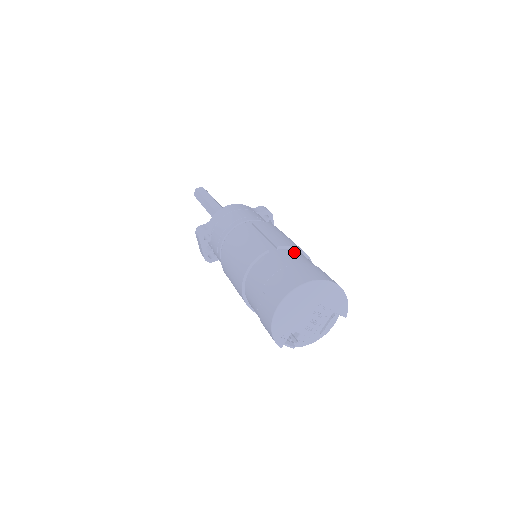
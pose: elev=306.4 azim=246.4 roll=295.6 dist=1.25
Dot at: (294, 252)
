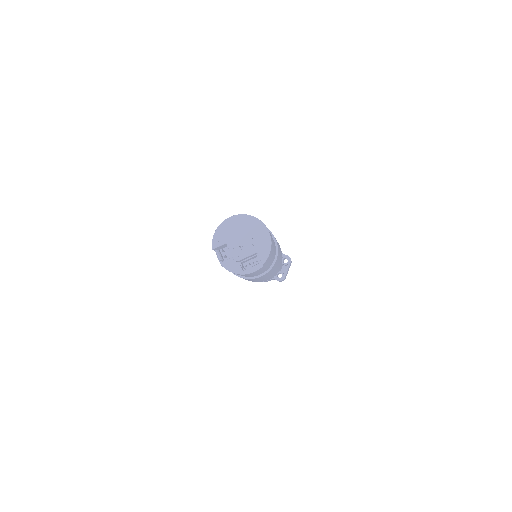
Dot at: occluded
